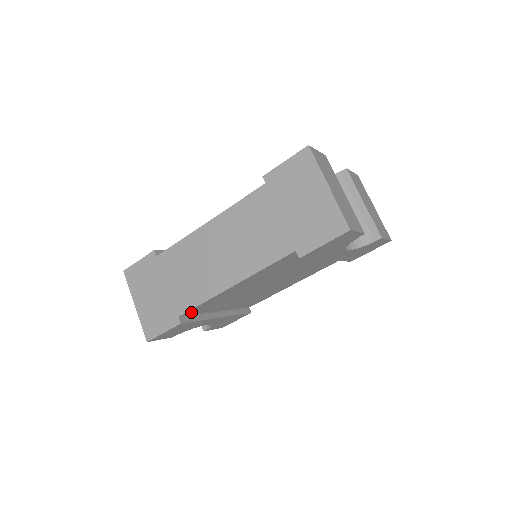
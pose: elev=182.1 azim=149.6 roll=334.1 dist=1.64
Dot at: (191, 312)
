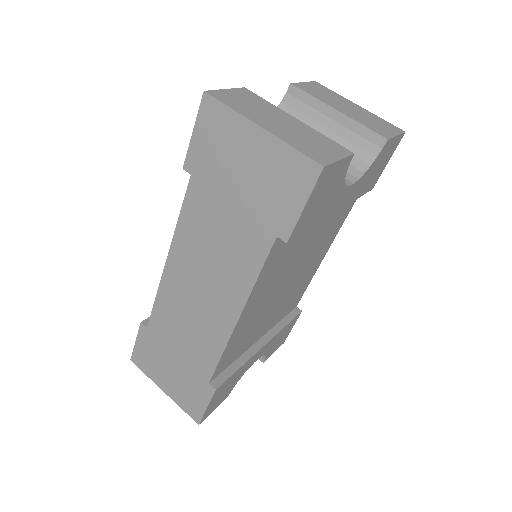
Dot at: (220, 369)
